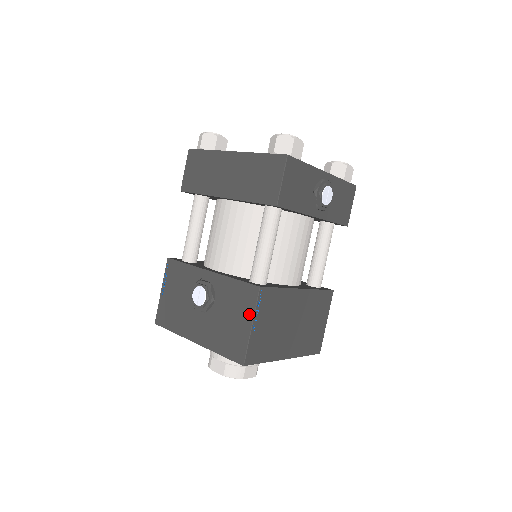
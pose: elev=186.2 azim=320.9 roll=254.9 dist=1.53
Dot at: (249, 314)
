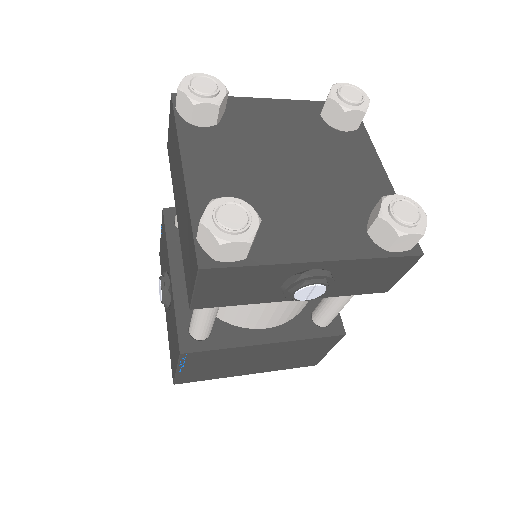
Dot at: (176, 359)
